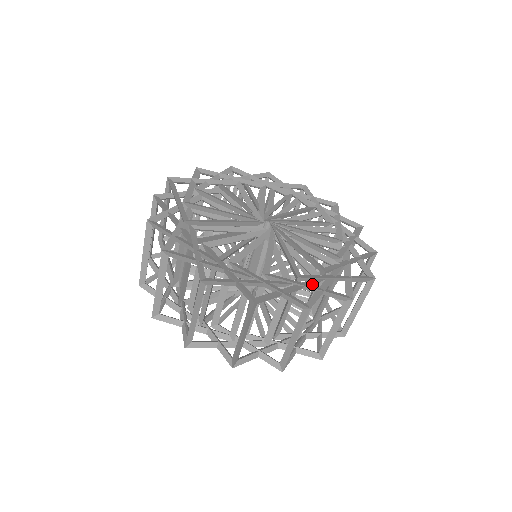
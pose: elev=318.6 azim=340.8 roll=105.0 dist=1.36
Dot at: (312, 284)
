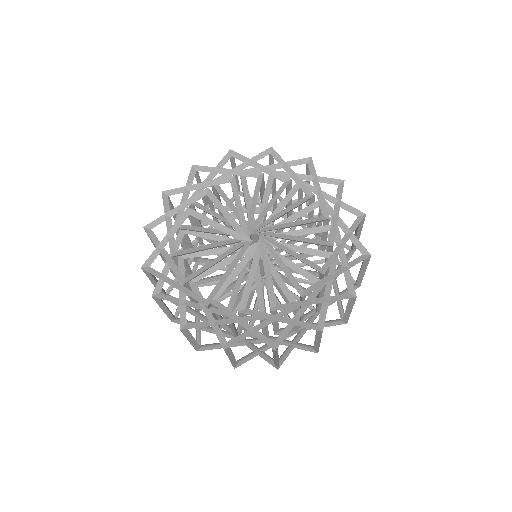
Dot at: (334, 267)
